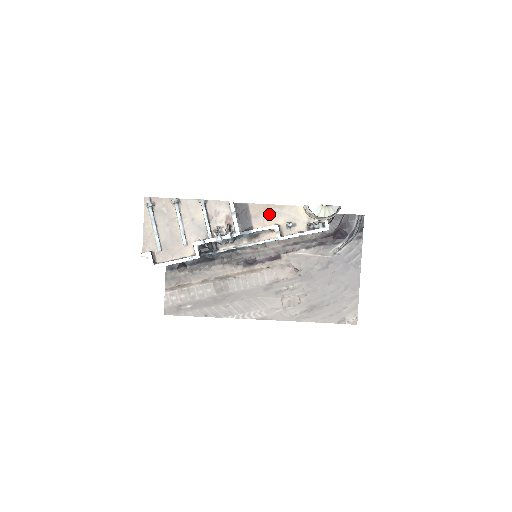
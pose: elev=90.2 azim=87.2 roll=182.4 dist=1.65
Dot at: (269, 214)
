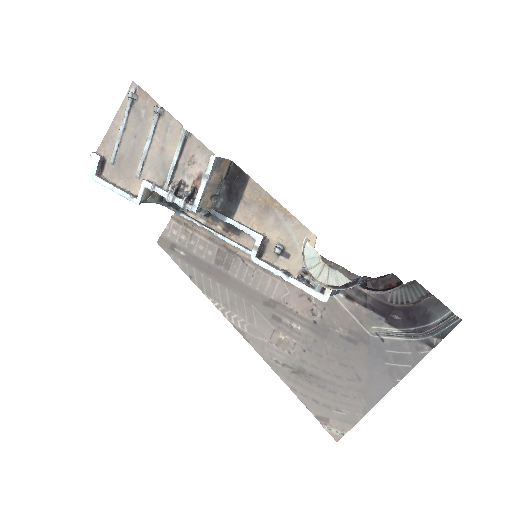
Dot at: (266, 213)
